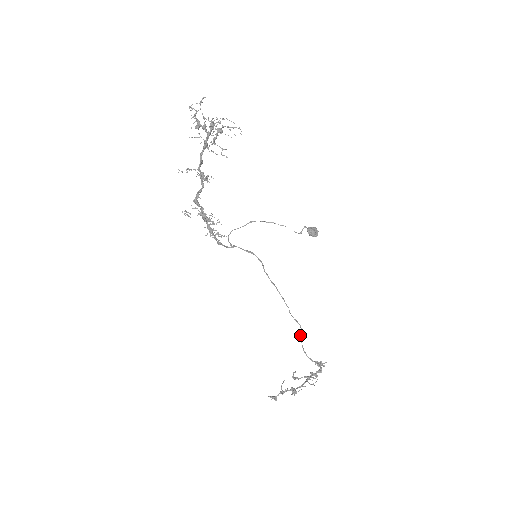
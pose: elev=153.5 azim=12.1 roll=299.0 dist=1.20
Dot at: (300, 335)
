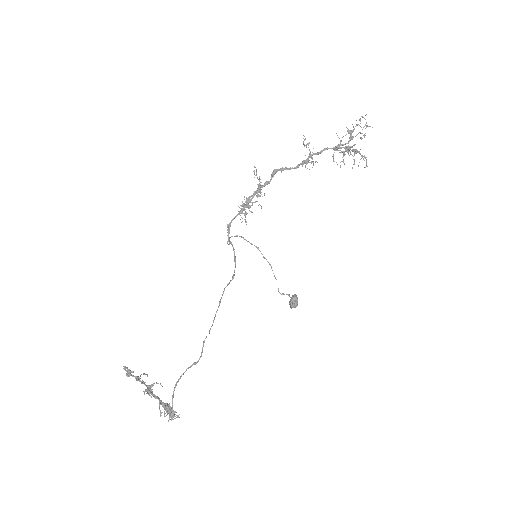
Dot at: (191, 365)
